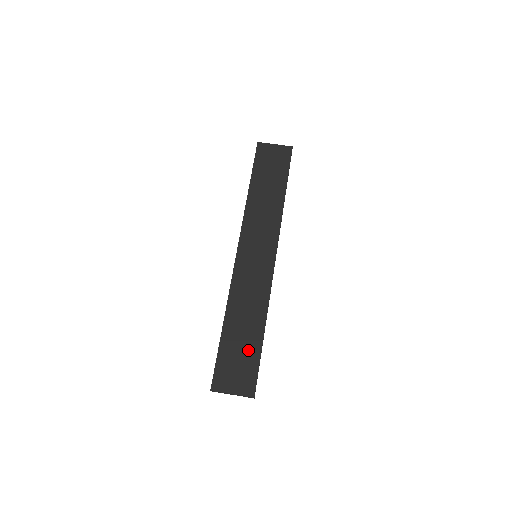
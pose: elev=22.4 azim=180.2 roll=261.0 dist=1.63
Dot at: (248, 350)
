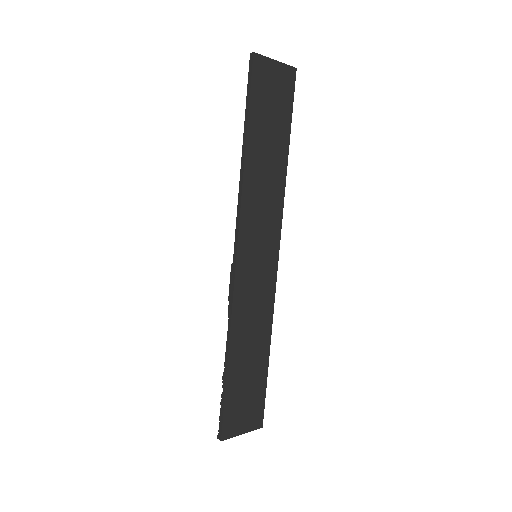
Dot at: (255, 381)
